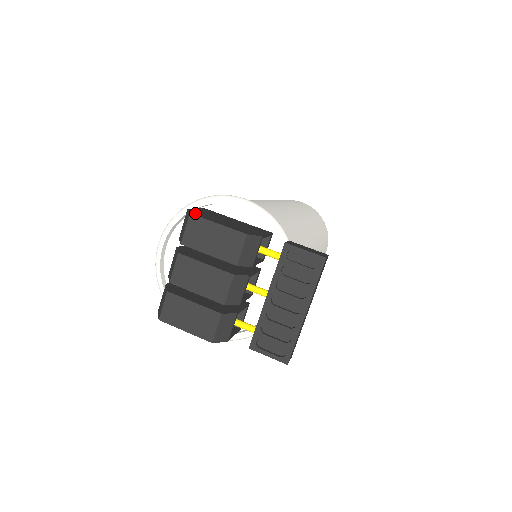
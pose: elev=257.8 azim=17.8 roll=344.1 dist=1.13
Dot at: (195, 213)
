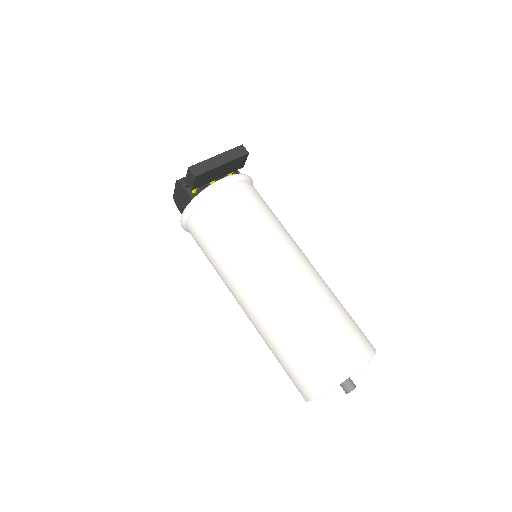
Dot at: occluded
